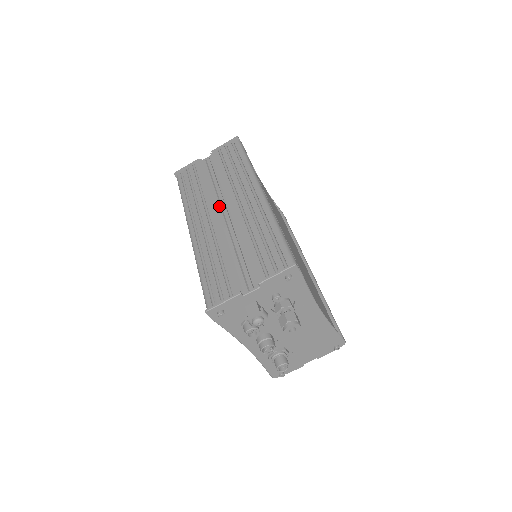
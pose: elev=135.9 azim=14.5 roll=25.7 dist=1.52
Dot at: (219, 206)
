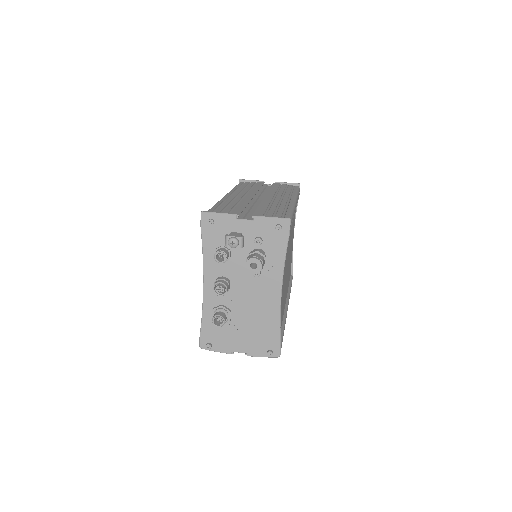
Dot at: (258, 196)
